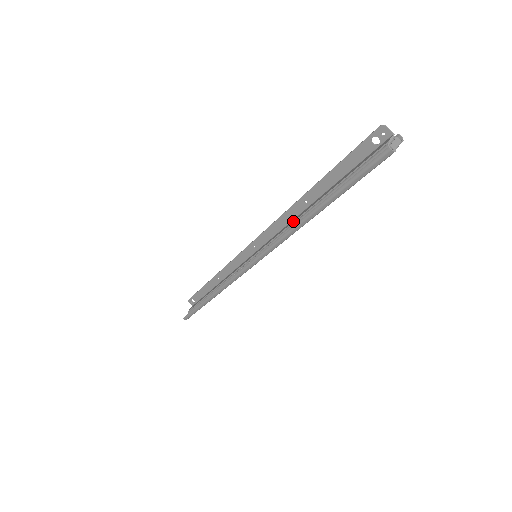
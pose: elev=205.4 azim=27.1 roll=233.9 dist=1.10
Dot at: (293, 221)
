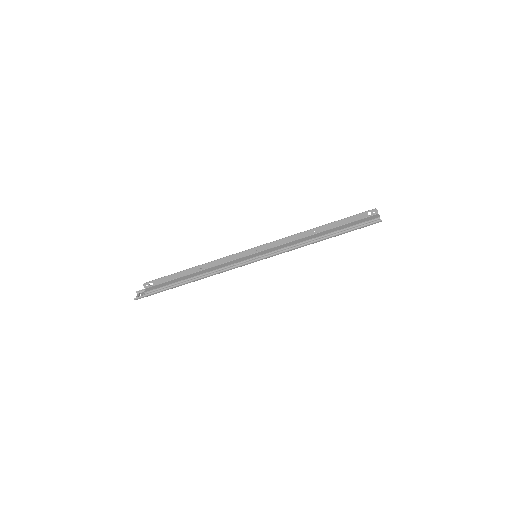
Dot at: (305, 240)
